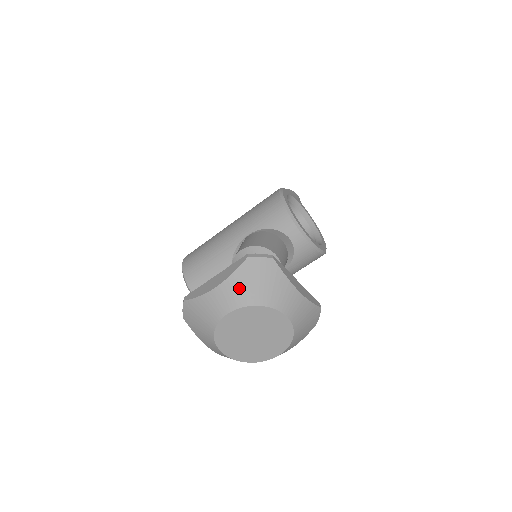
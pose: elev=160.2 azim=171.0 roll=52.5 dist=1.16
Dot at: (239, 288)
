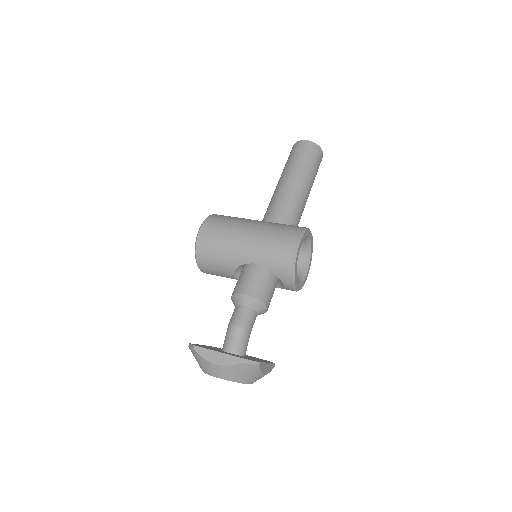
Dot at: (230, 373)
